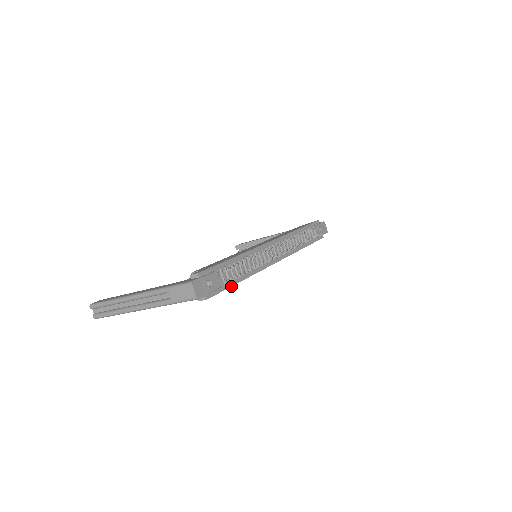
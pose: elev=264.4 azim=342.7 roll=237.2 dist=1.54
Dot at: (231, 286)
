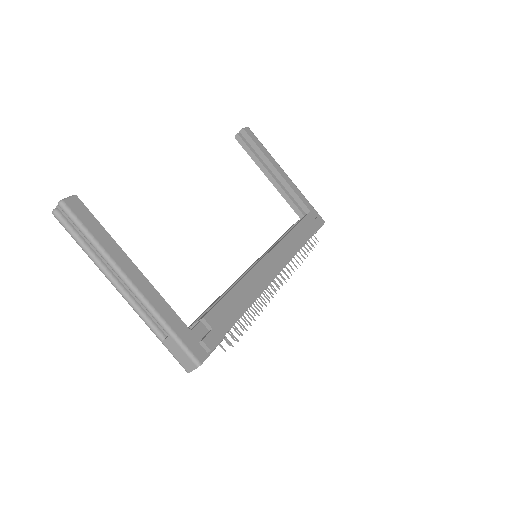
Dot at: occluded
